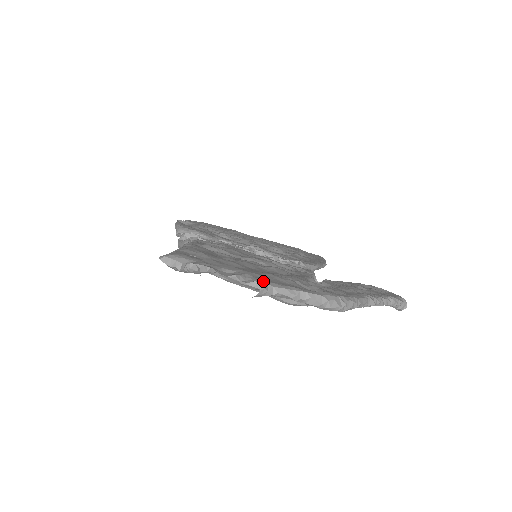
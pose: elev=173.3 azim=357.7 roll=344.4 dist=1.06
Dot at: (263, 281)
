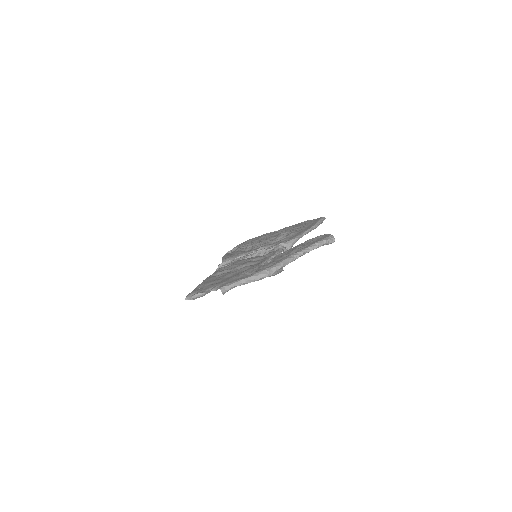
Dot at: (223, 286)
